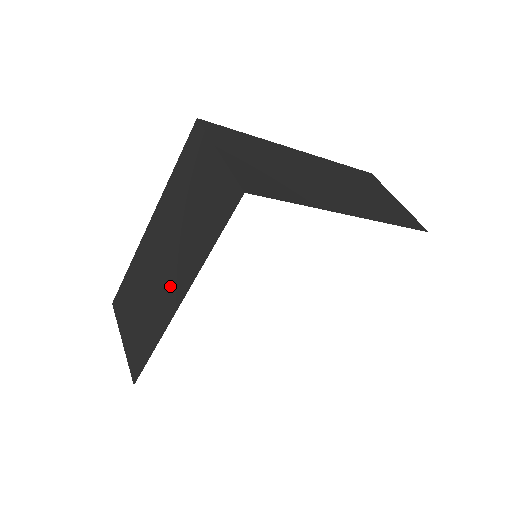
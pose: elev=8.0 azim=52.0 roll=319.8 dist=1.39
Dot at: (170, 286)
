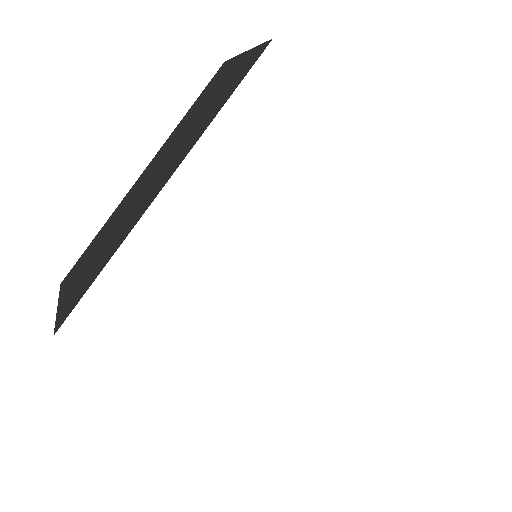
Dot at: (154, 187)
